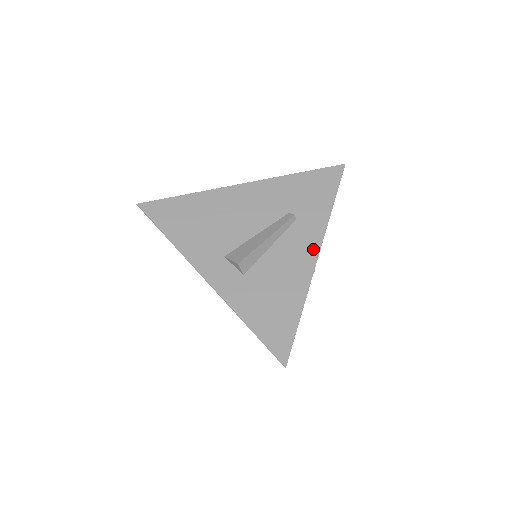
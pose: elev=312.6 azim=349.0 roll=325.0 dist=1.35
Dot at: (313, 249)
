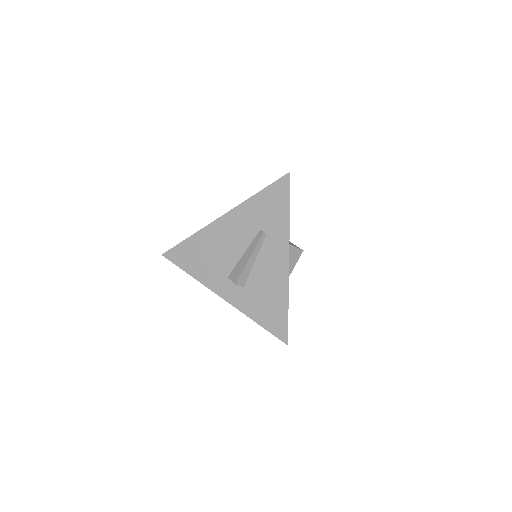
Dot at: (284, 255)
